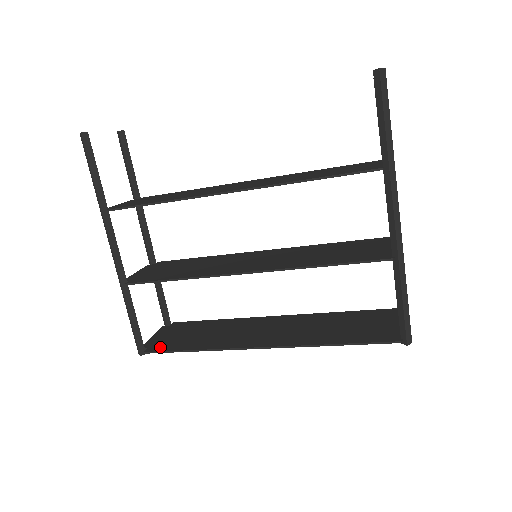
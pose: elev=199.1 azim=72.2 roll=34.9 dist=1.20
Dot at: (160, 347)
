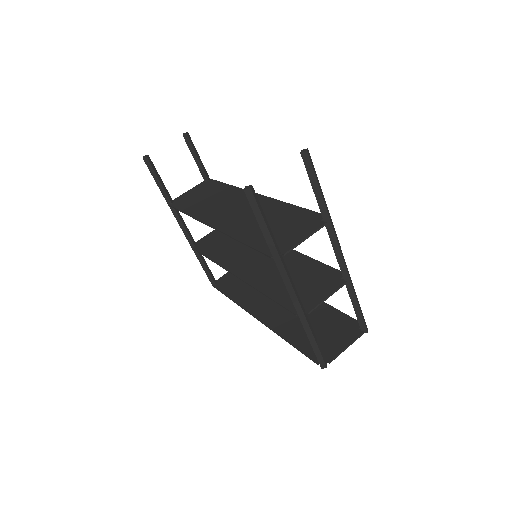
Dot at: (222, 286)
